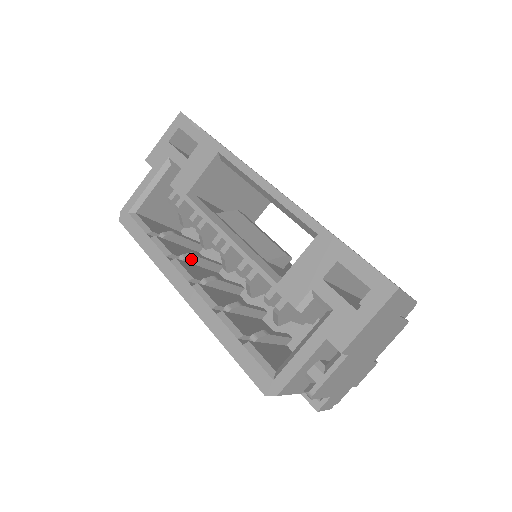
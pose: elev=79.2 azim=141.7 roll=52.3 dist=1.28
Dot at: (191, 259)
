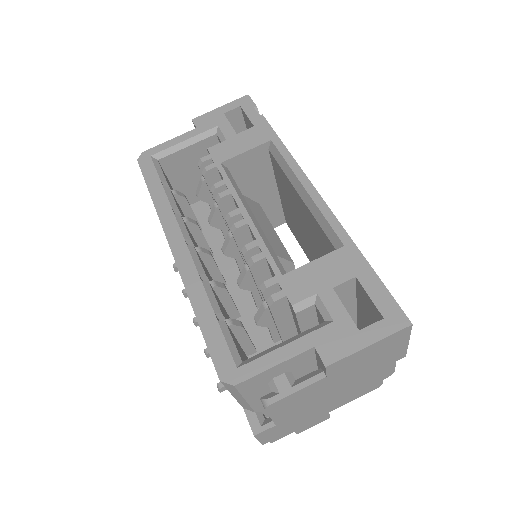
Dot at: (192, 226)
